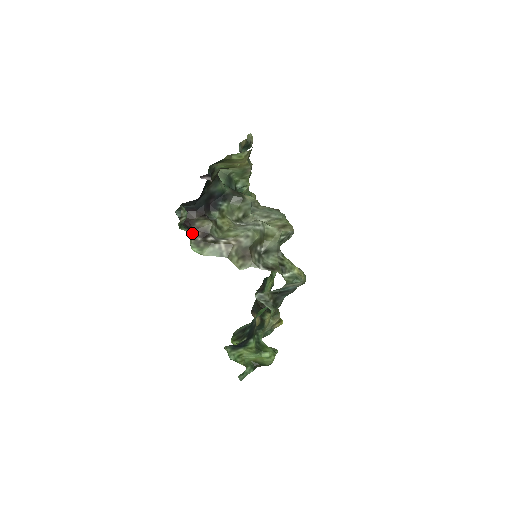
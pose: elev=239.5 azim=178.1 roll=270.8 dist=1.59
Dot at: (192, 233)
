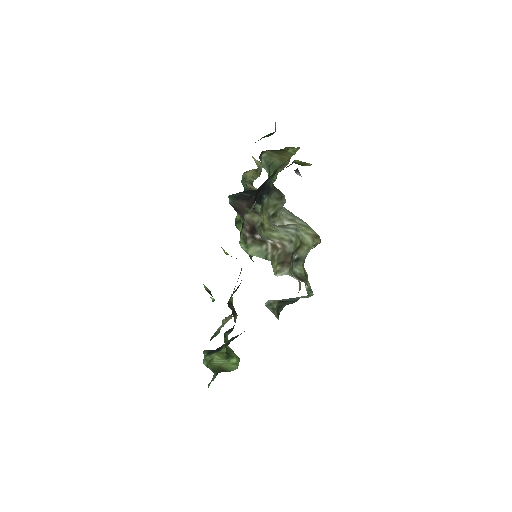
Dot at: (242, 226)
